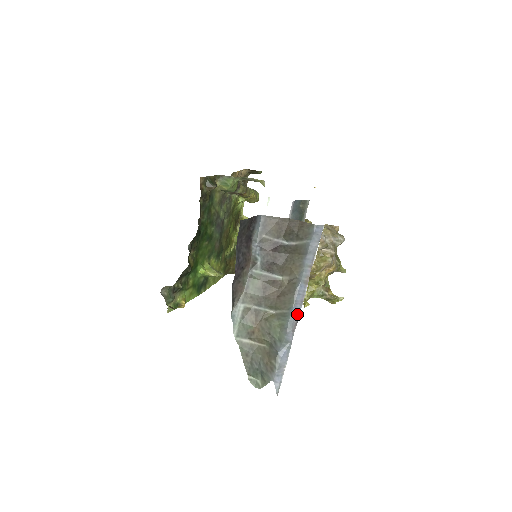
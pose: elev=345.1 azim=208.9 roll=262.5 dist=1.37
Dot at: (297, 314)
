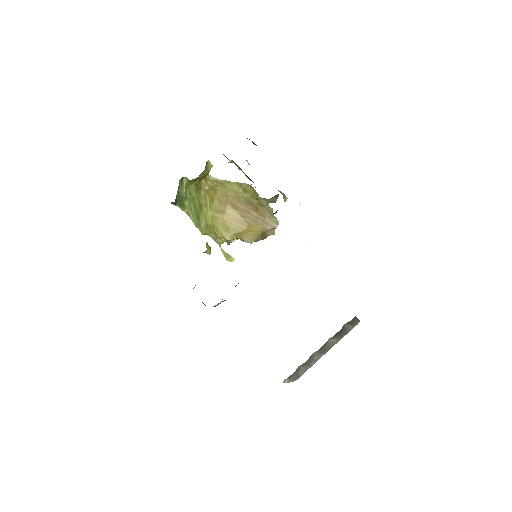
Dot at: (324, 354)
